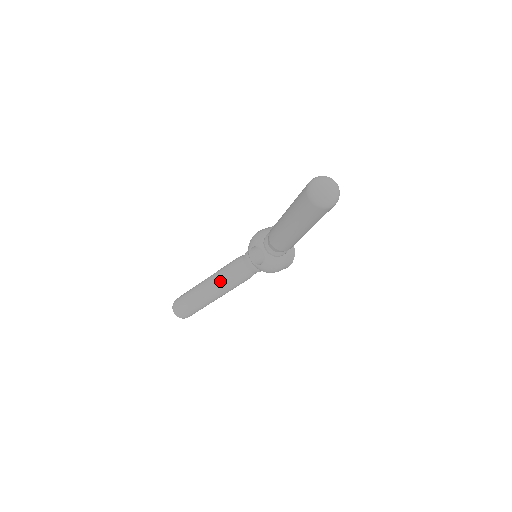
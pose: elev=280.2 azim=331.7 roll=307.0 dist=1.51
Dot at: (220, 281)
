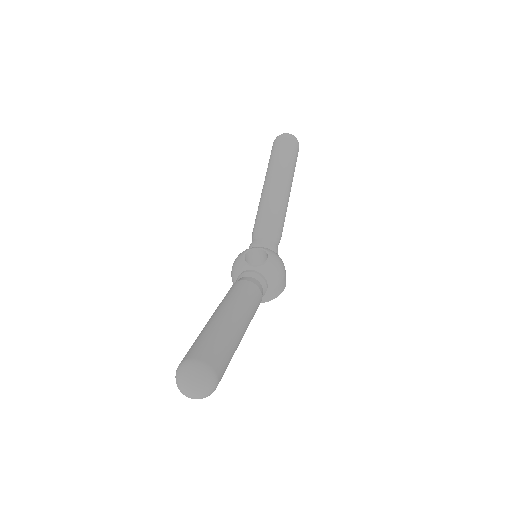
Dot at: (235, 297)
